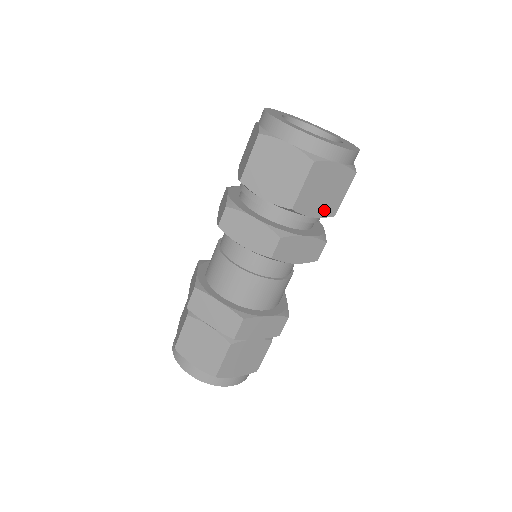
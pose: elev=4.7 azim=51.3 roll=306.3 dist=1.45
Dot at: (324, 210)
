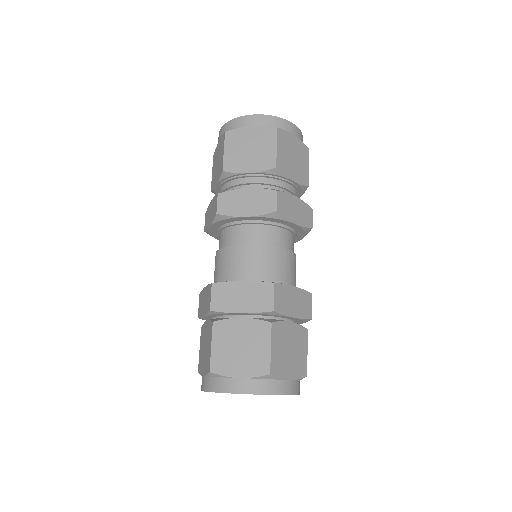
Dot at: (259, 165)
